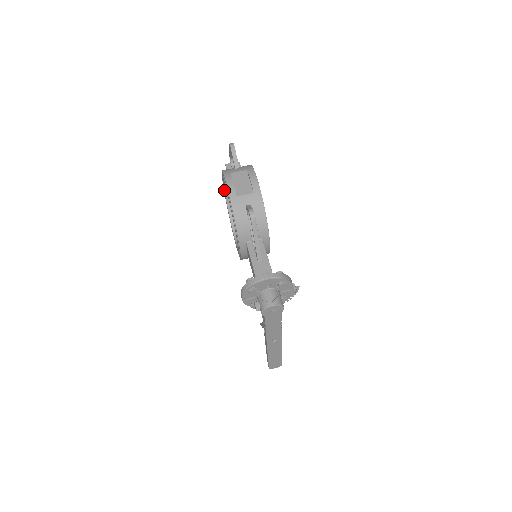
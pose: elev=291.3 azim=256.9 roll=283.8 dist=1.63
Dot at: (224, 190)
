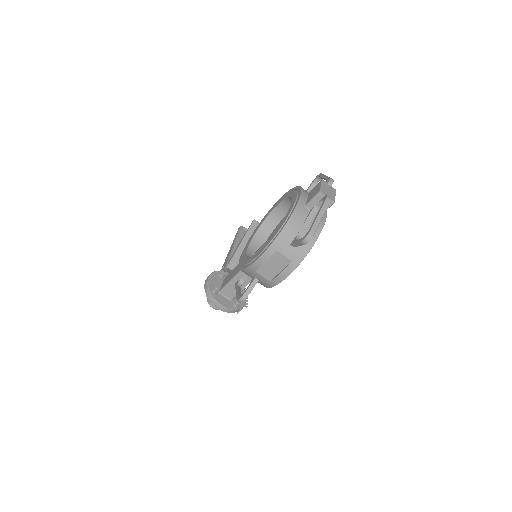
Dot at: (290, 205)
